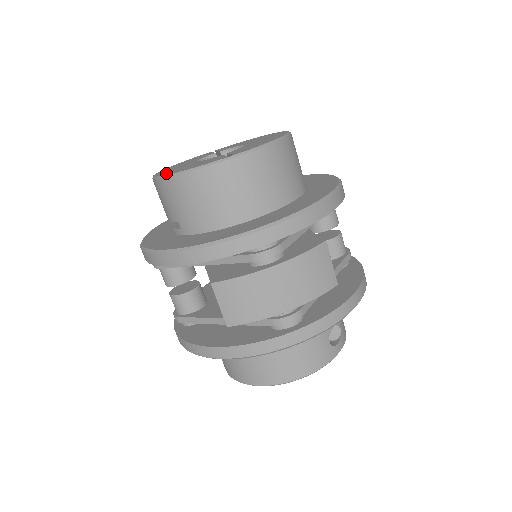
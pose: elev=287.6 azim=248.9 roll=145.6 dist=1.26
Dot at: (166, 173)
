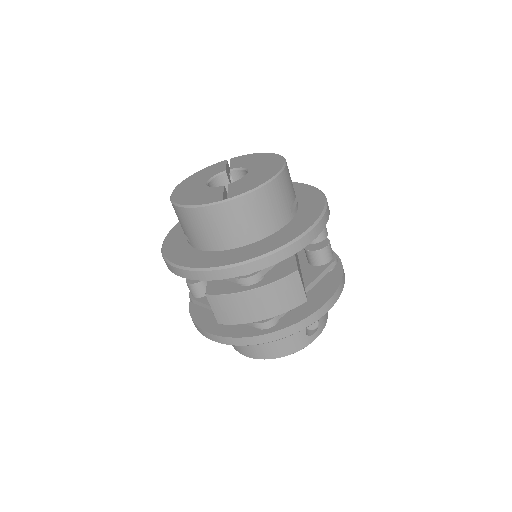
Dot at: (179, 198)
